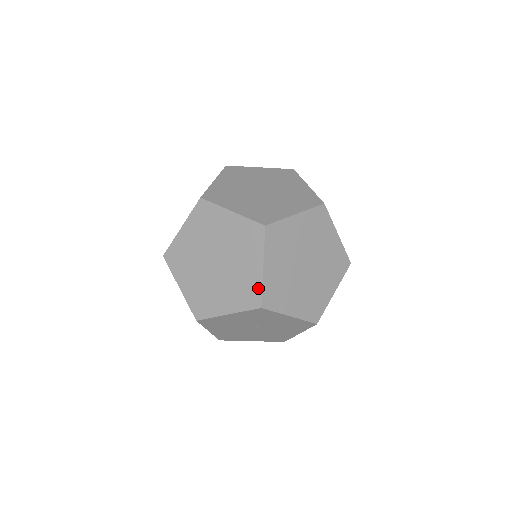
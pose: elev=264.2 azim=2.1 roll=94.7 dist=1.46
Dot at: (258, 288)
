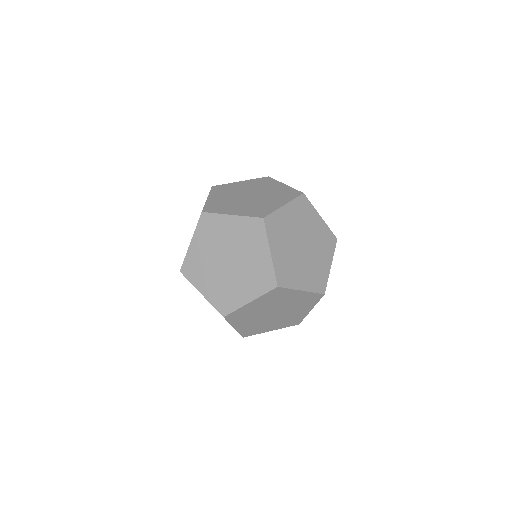
Dot at: (185, 257)
